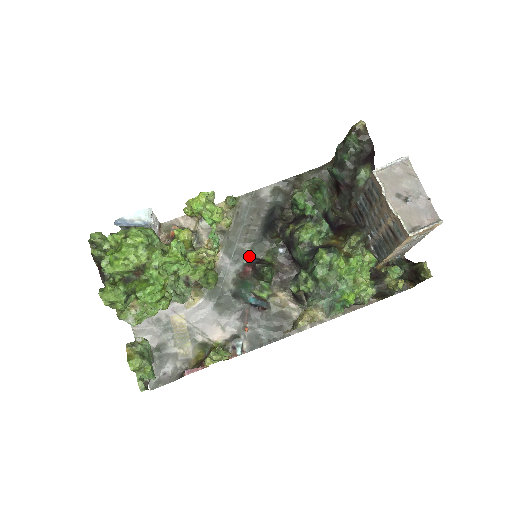
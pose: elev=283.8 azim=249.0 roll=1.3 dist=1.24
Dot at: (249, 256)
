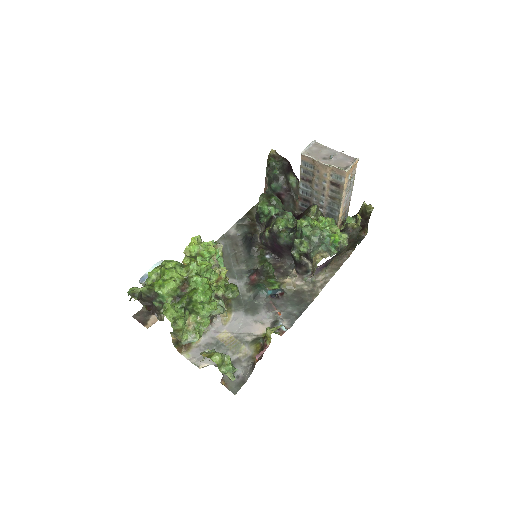
Dot at: (248, 271)
